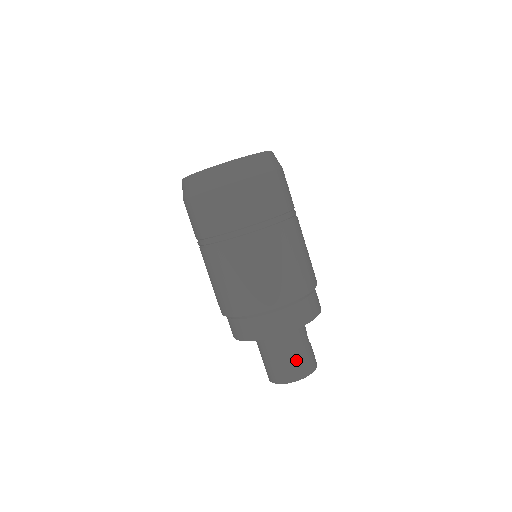
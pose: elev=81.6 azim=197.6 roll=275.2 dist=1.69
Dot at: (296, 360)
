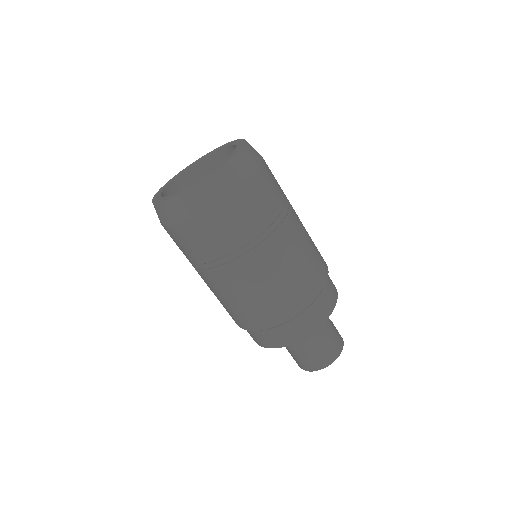
Dot at: (324, 347)
